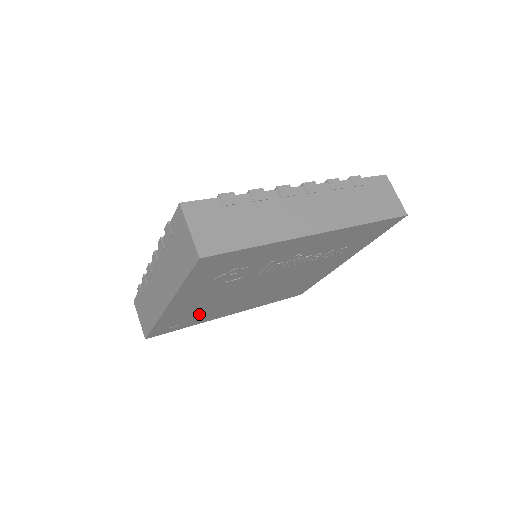
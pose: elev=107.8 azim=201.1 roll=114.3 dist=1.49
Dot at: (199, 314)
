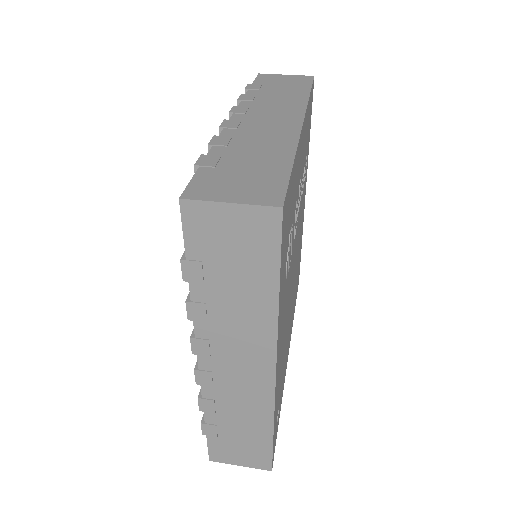
Dot at: (282, 372)
